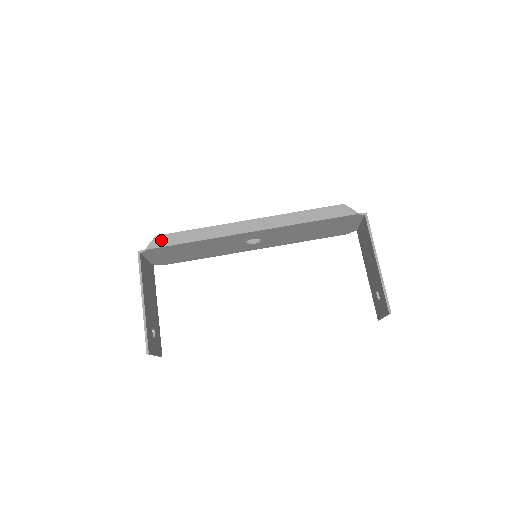
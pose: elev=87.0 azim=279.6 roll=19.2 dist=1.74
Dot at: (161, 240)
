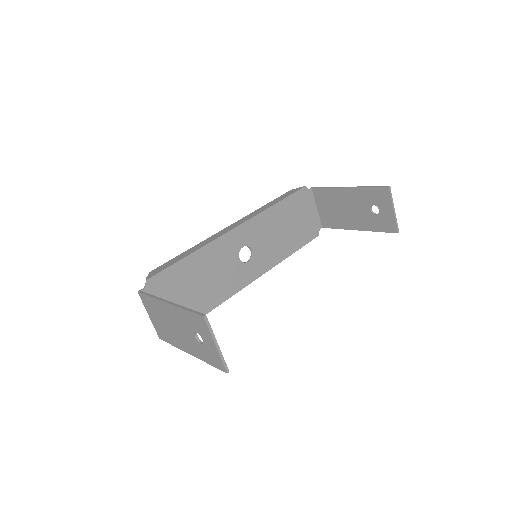
Dot at: (157, 270)
